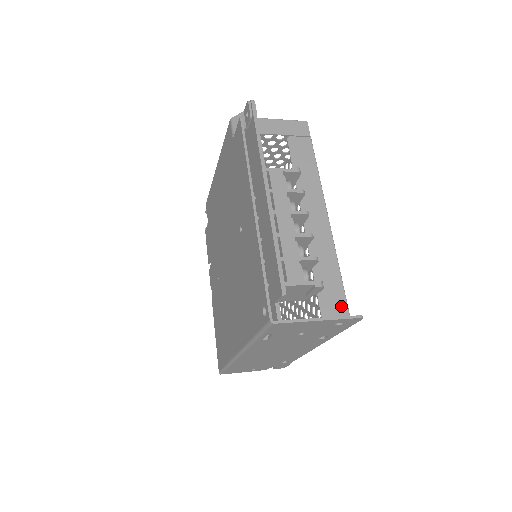
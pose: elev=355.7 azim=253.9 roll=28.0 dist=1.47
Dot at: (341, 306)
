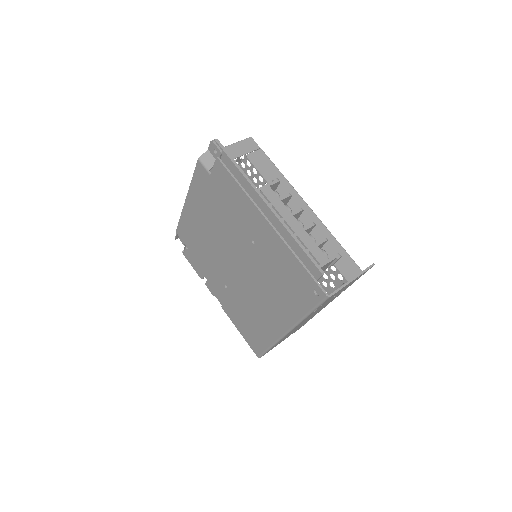
Dot at: (351, 263)
